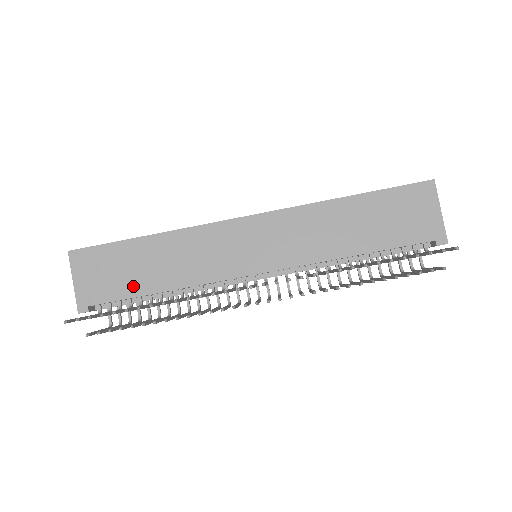
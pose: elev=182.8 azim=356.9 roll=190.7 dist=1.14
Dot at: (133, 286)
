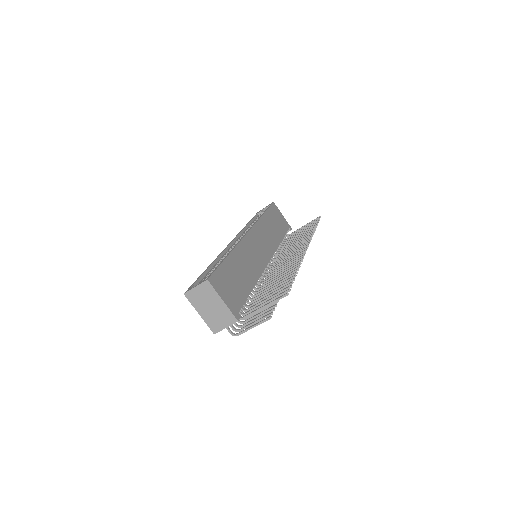
Dot at: (244, 289)
